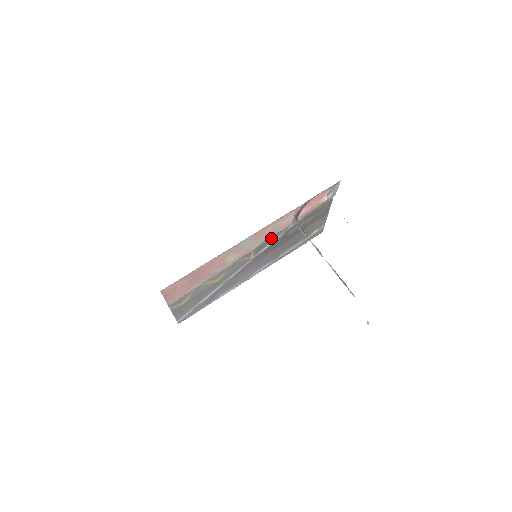
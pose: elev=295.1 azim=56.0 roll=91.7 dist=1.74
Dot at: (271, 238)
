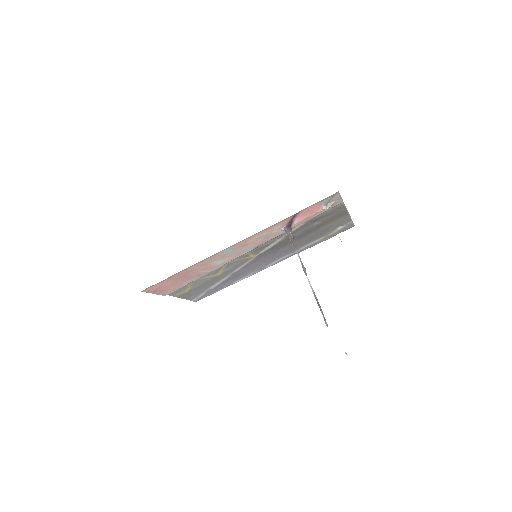
Dot at: (269, 241)
